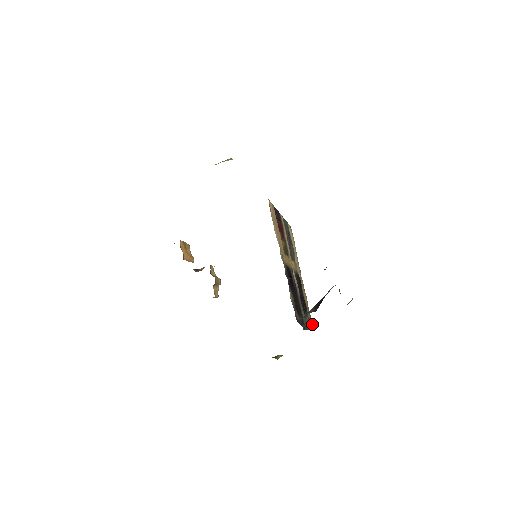
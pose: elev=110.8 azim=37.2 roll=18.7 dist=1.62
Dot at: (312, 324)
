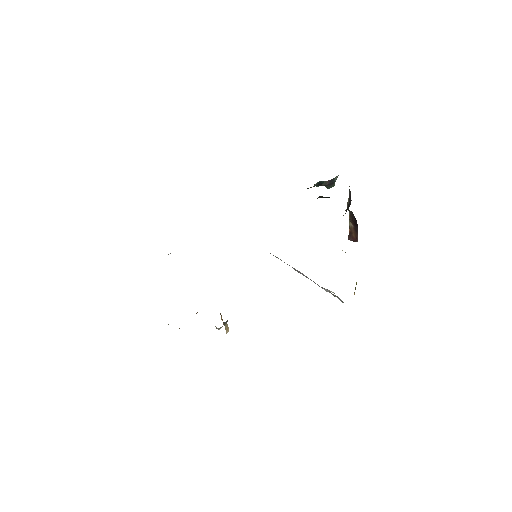
Dot at: occluded
